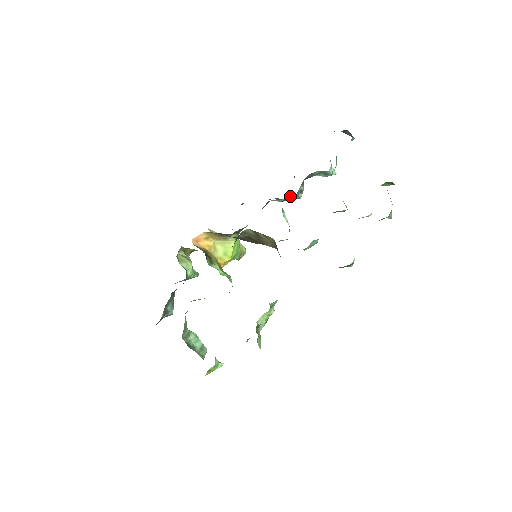
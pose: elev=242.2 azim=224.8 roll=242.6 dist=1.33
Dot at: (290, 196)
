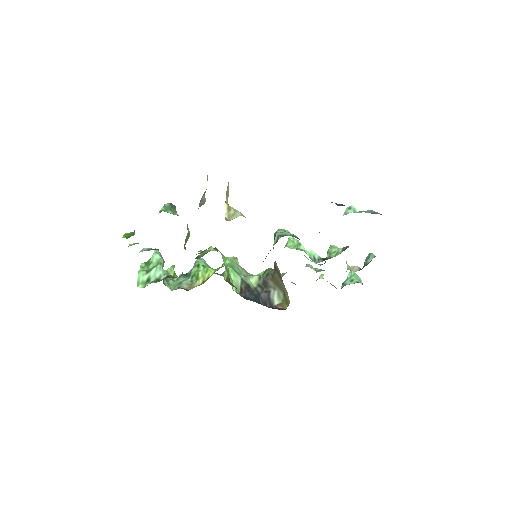
Dot at: occluded
